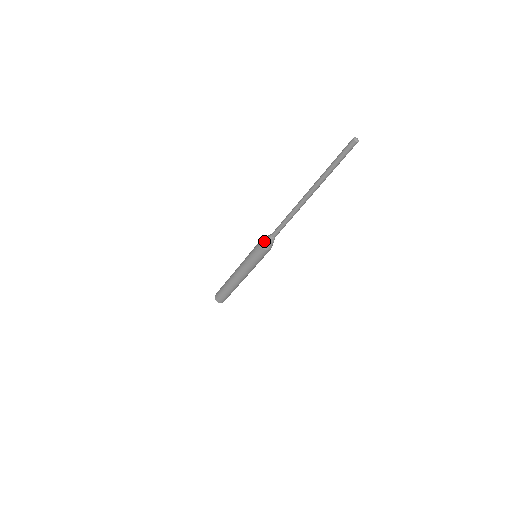
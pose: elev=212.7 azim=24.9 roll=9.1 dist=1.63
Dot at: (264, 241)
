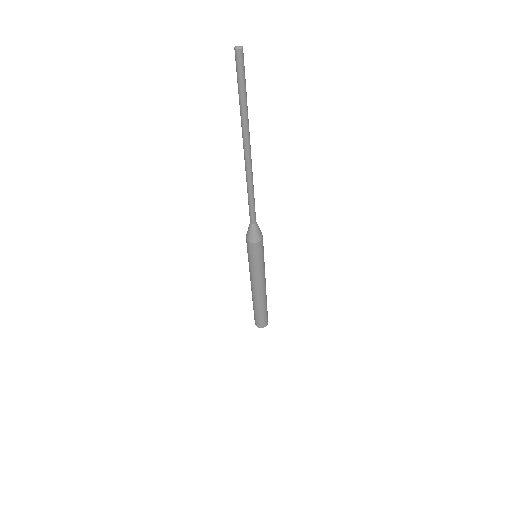
Dot at: occluded
